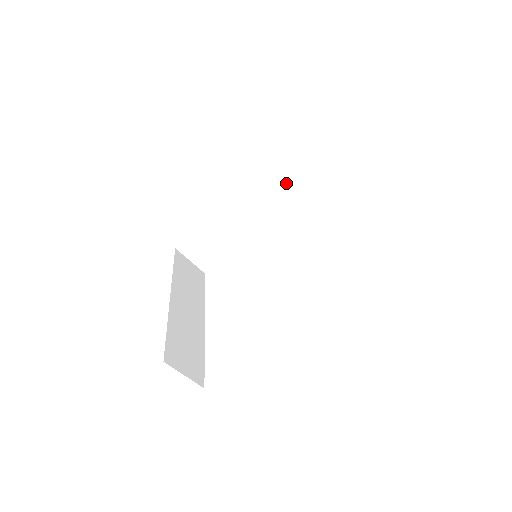
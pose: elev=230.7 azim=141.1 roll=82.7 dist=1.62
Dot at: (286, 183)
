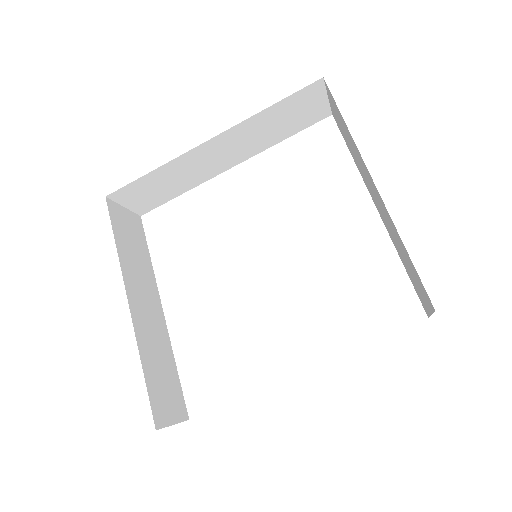
Dot at: (286, 120)
